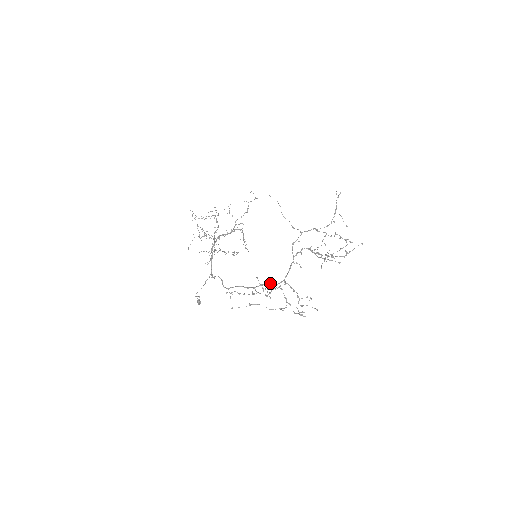
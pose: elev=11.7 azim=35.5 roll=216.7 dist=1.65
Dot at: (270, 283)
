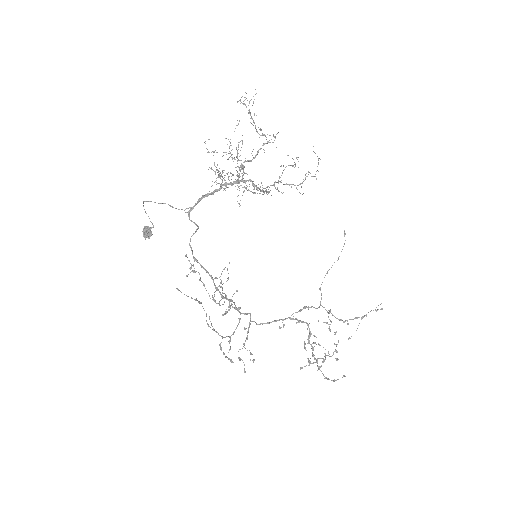
Dot at: occluded
